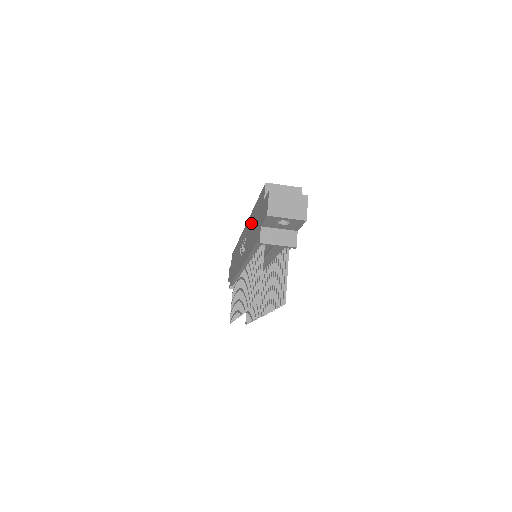
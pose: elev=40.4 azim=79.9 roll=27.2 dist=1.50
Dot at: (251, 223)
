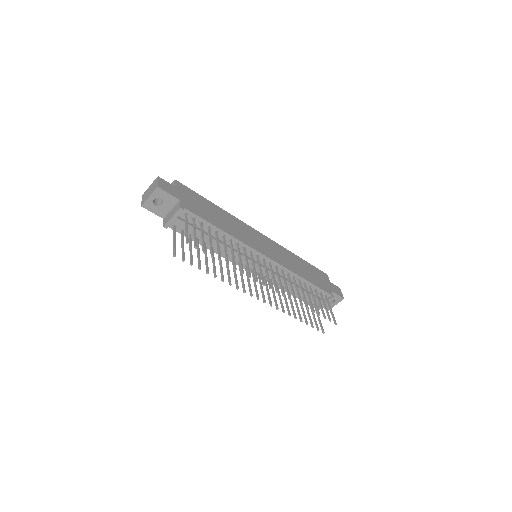
Dot at: occluded
